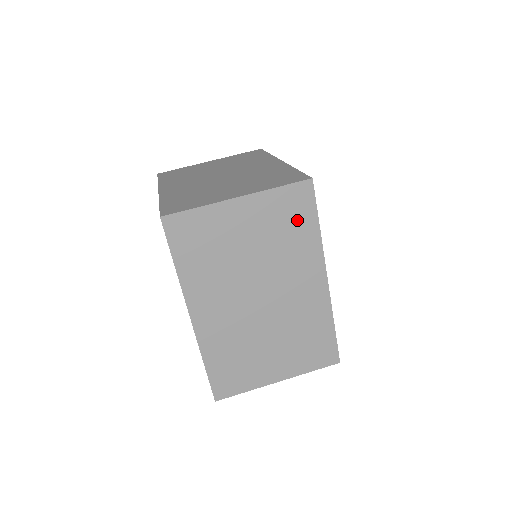
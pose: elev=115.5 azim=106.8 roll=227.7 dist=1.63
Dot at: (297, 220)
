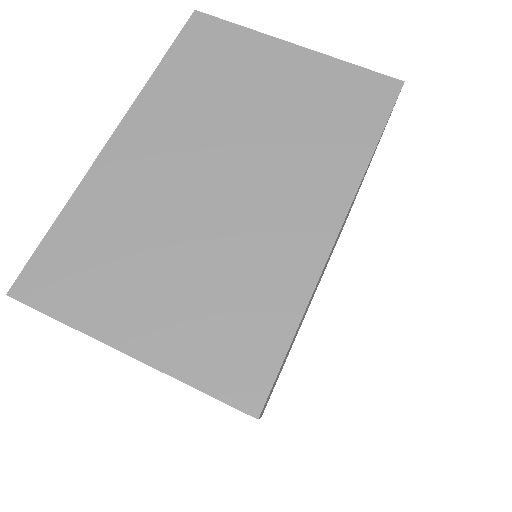
Dot at: (350, 115)
